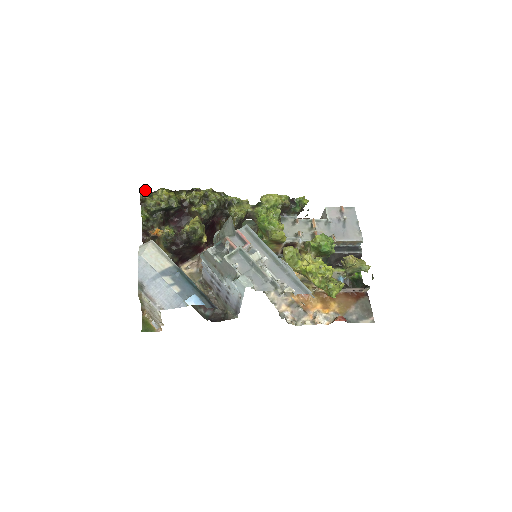
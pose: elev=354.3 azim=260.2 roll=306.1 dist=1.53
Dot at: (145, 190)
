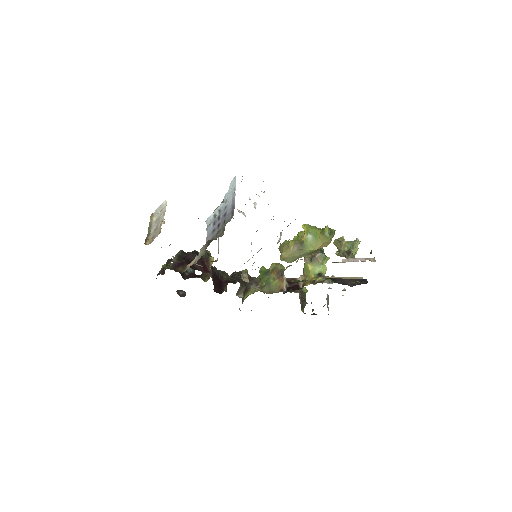
Dot at: occluded
